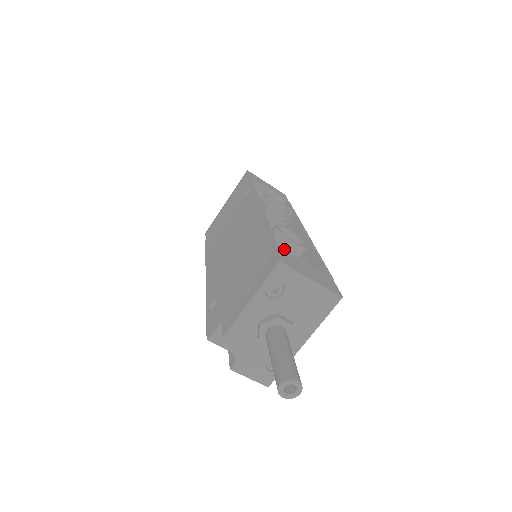
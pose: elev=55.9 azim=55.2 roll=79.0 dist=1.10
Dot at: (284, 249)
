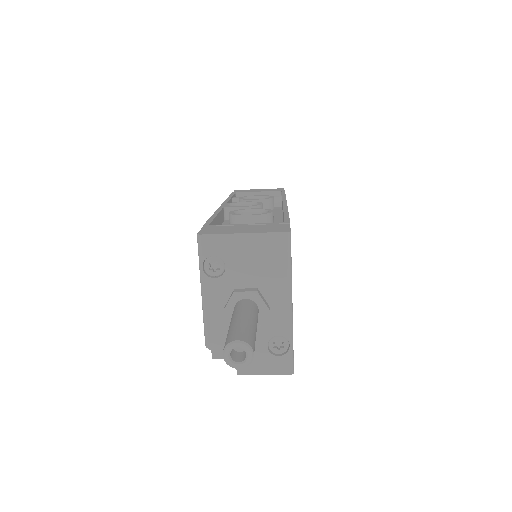
Dot at: occluded
